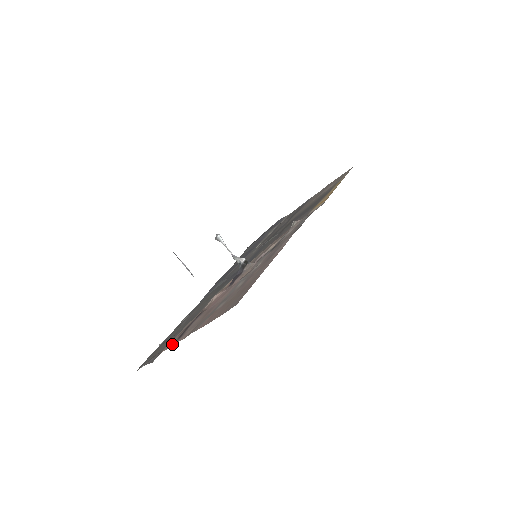
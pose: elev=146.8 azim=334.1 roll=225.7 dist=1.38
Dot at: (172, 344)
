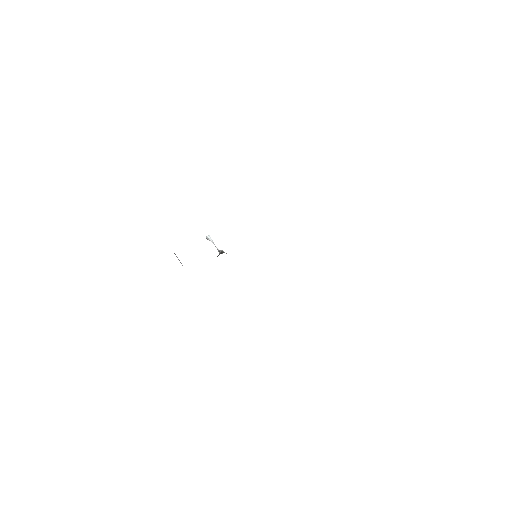
Dot at: occluded
